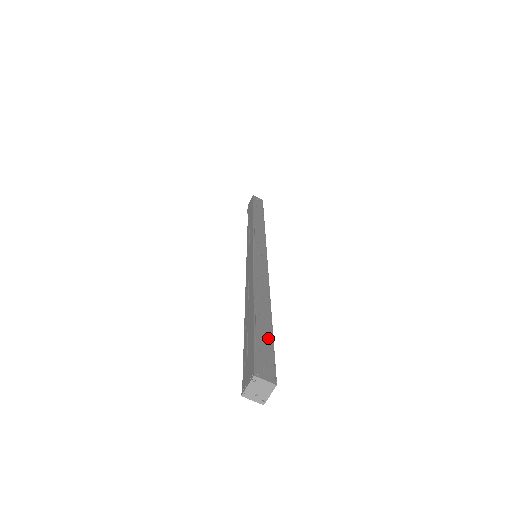
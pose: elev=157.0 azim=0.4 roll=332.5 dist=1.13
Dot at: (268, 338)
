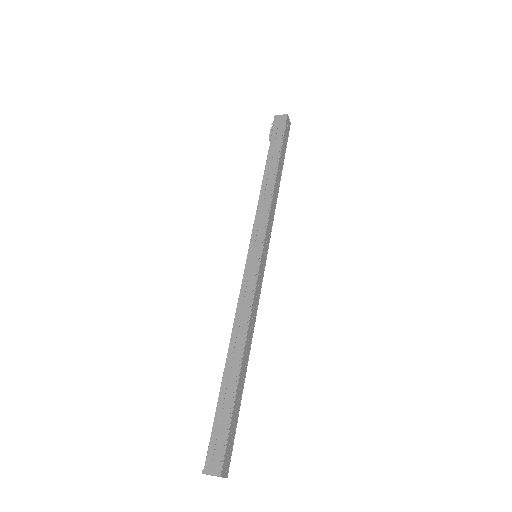
Dot at: (236, 419)
